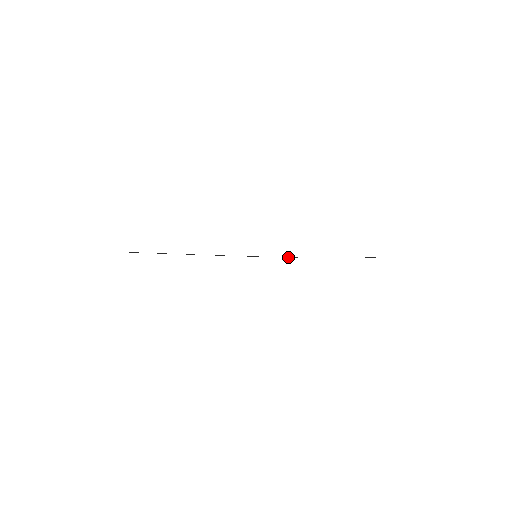
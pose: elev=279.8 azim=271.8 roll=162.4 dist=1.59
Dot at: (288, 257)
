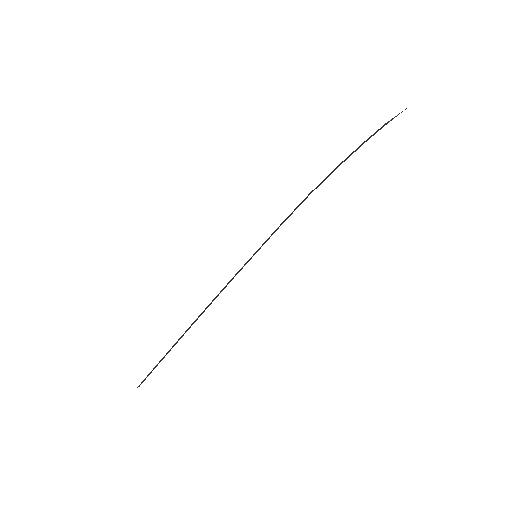
Dot at: (284, 220)
